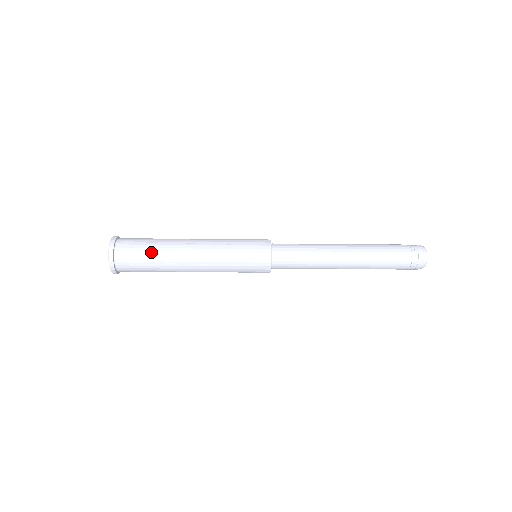
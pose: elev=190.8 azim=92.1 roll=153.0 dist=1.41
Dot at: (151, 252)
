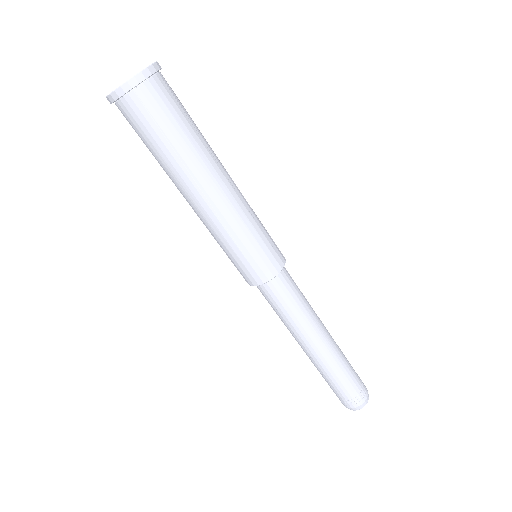
Dot at: (193, 121)
